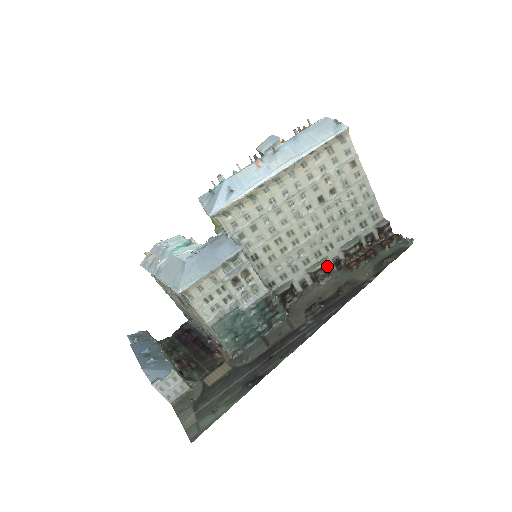
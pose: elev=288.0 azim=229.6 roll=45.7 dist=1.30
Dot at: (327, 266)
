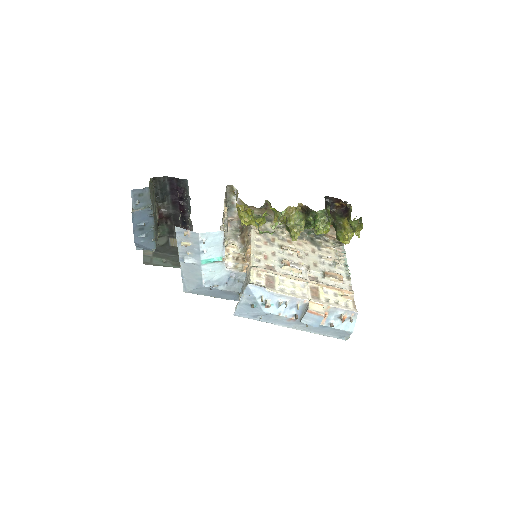
Dot at: occluded
